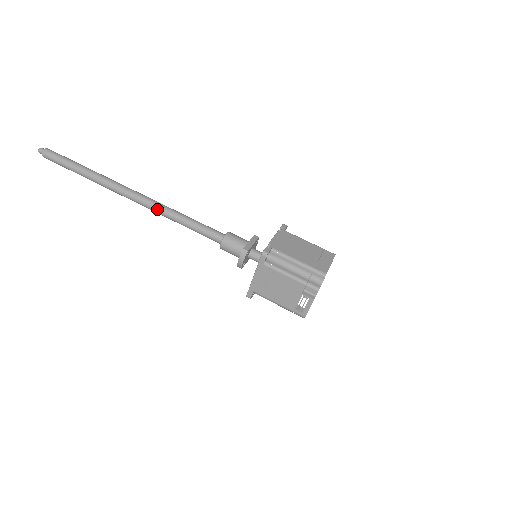
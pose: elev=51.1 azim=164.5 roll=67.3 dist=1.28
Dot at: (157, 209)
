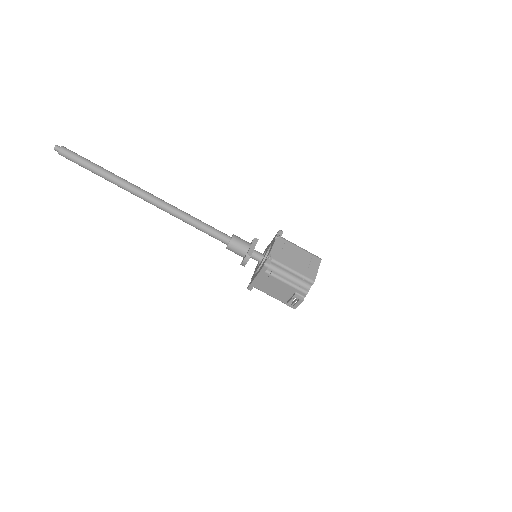
Dot at: (171, 212)
